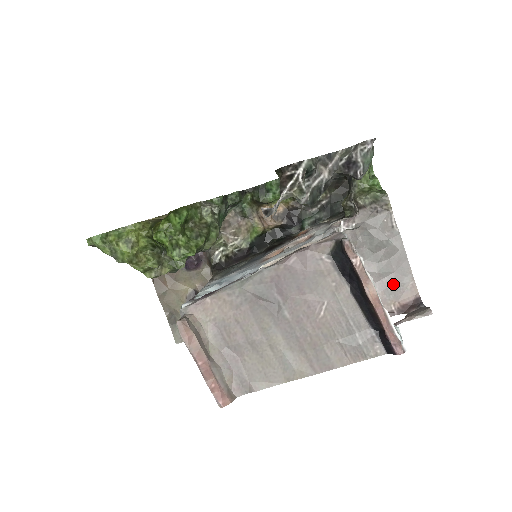
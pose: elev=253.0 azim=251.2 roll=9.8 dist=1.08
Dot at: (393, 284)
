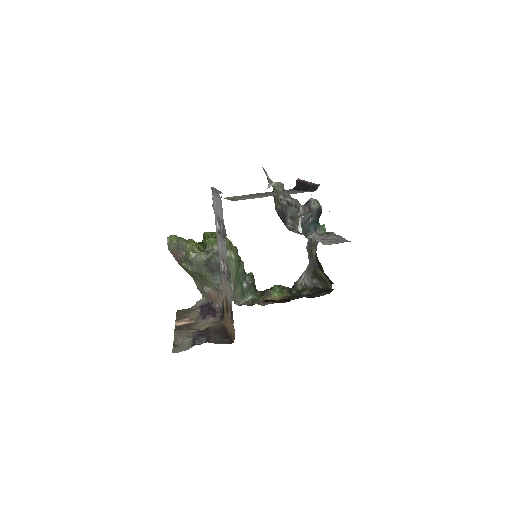
Dot at: (335, 241)
